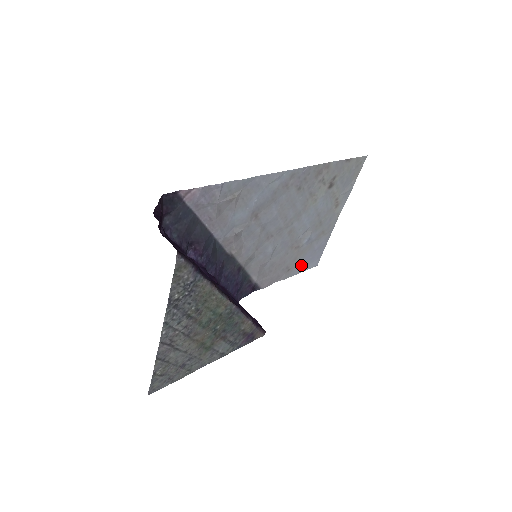
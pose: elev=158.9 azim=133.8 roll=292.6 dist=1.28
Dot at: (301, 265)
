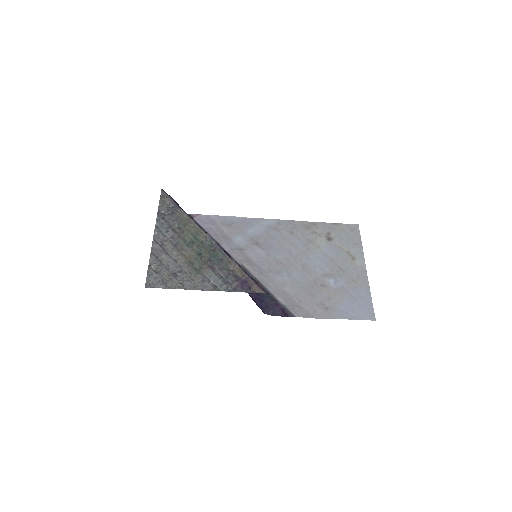
Dot at: (345, 310)
